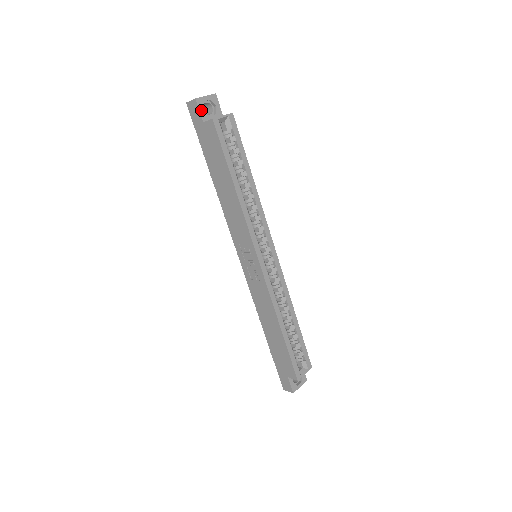
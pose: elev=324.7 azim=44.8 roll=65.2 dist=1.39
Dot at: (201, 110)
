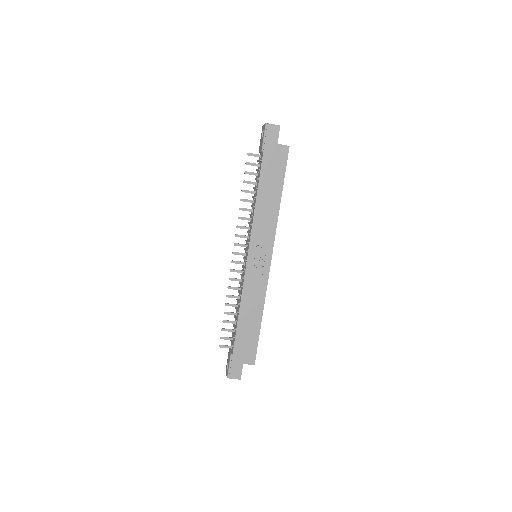
Dot at: (278, 135)
